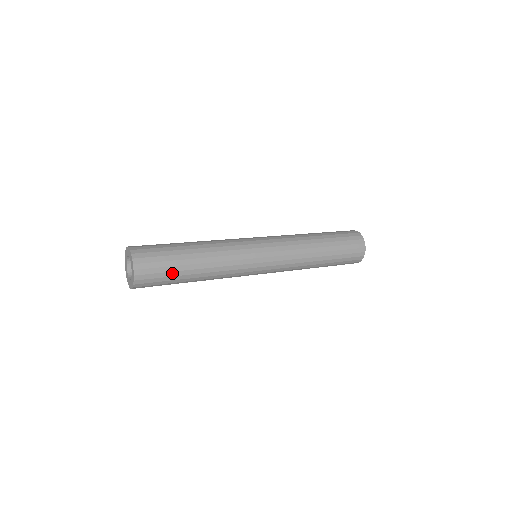
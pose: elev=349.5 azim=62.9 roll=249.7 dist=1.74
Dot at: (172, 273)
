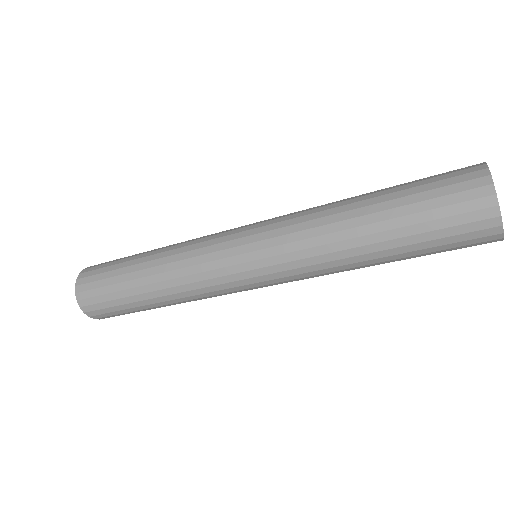
Dot at: (116, 266)
